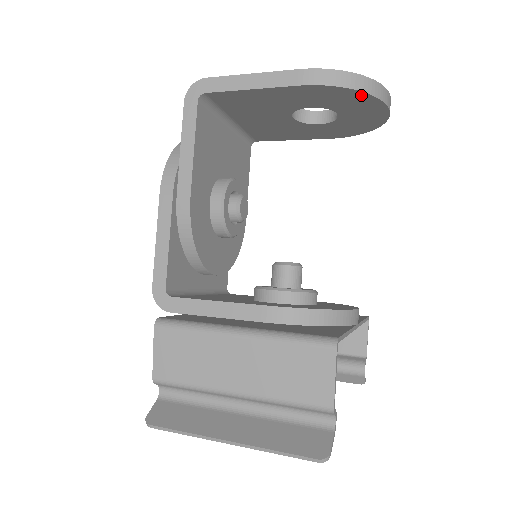
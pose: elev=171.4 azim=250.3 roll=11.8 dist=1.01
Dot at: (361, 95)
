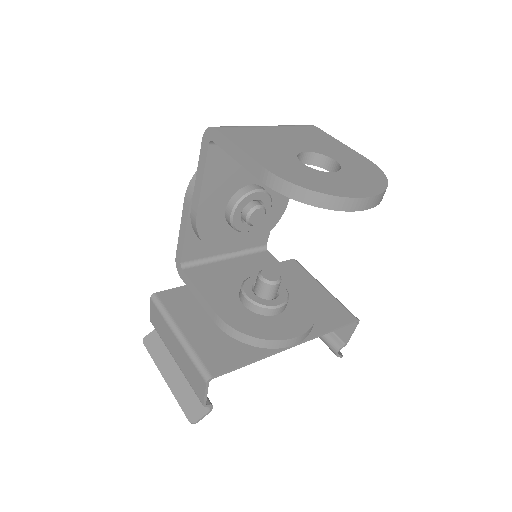
Dot at: (316, 203)
